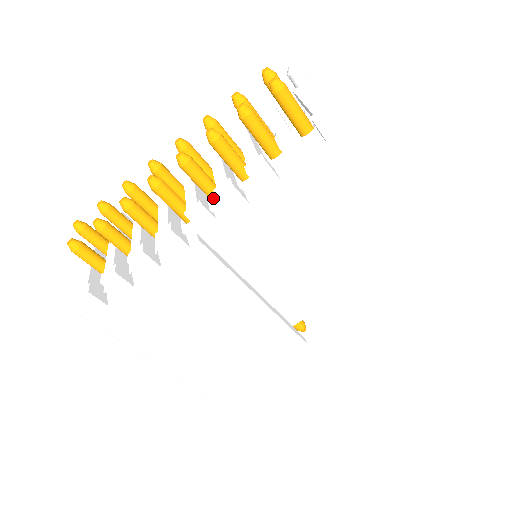
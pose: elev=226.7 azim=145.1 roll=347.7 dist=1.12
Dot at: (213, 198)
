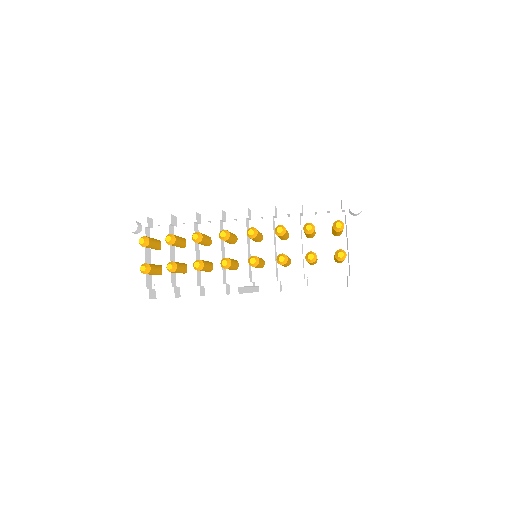
Dot at: (257, 268)
